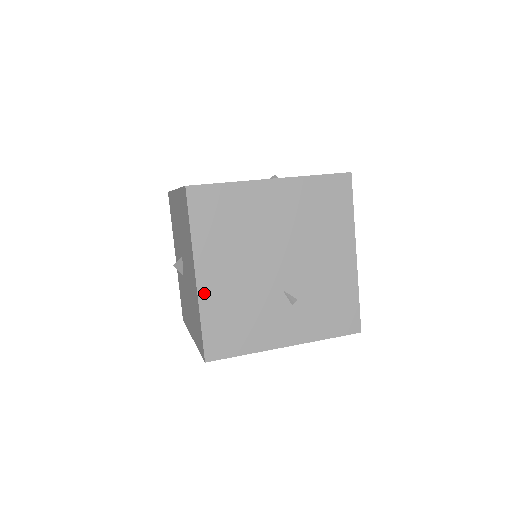
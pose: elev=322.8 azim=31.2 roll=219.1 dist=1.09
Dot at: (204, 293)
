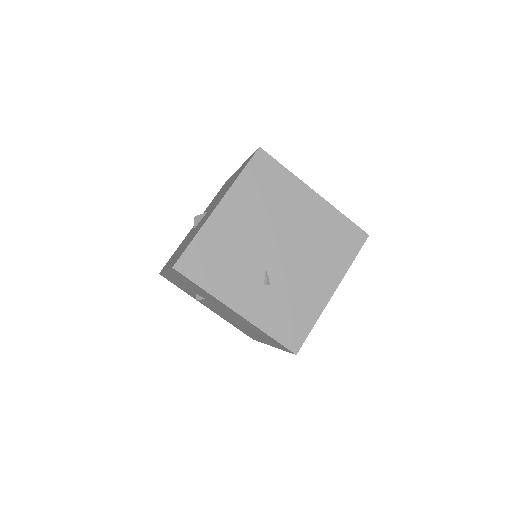
Dot at: (214, 220)
